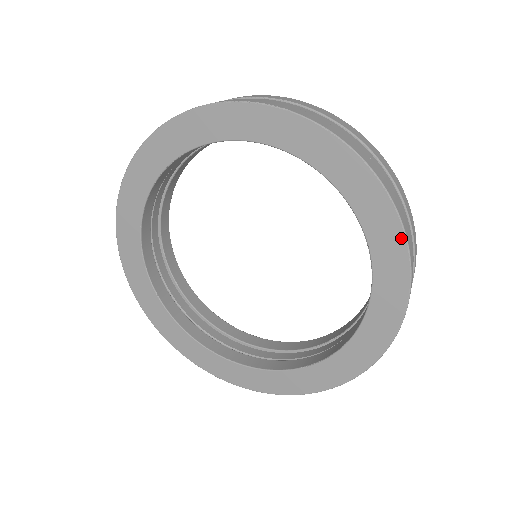
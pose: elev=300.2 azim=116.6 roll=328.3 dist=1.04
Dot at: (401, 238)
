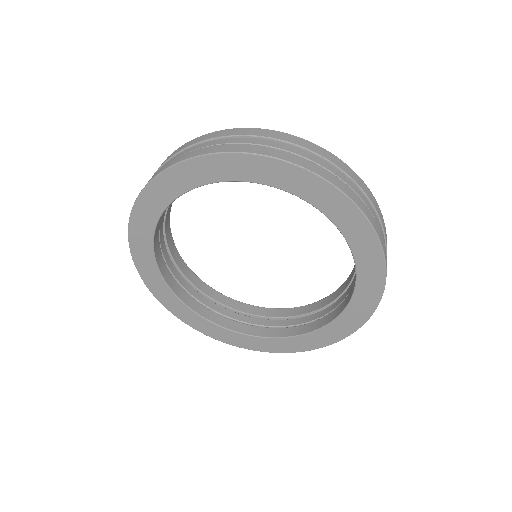
Dot at: (382, 276)
